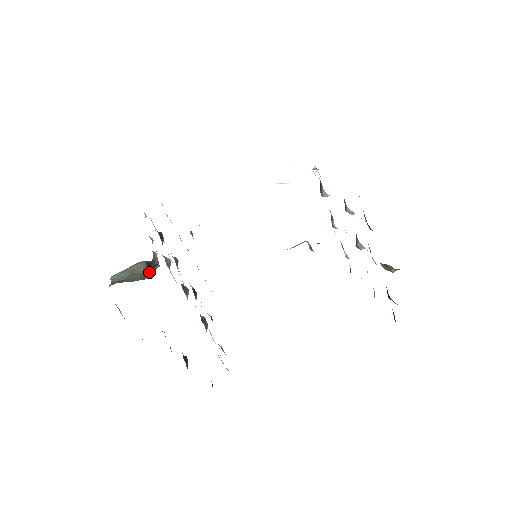
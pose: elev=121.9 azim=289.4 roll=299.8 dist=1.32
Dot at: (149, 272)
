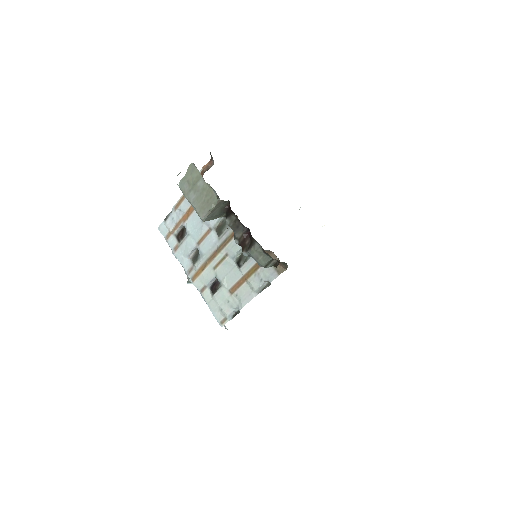
Dot at: occluded
